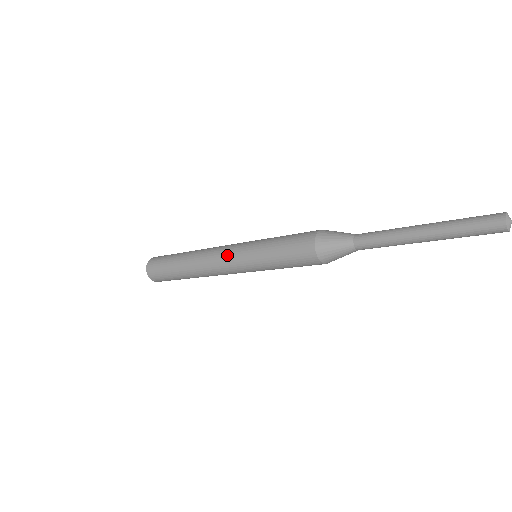
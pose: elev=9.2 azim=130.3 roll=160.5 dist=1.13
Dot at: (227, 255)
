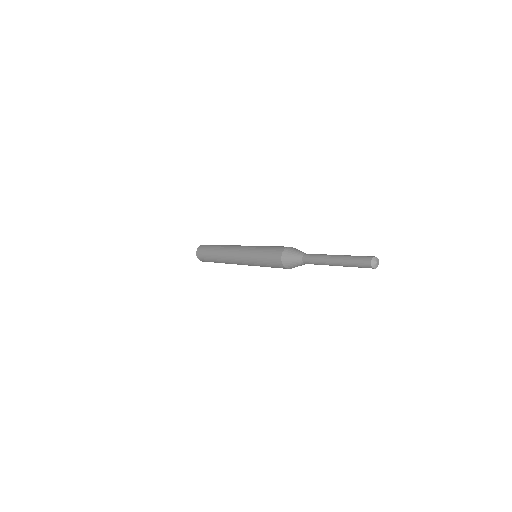
Dot at: (238, 256)
